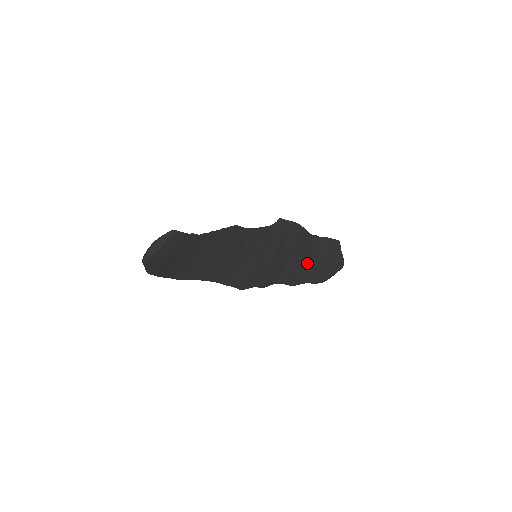
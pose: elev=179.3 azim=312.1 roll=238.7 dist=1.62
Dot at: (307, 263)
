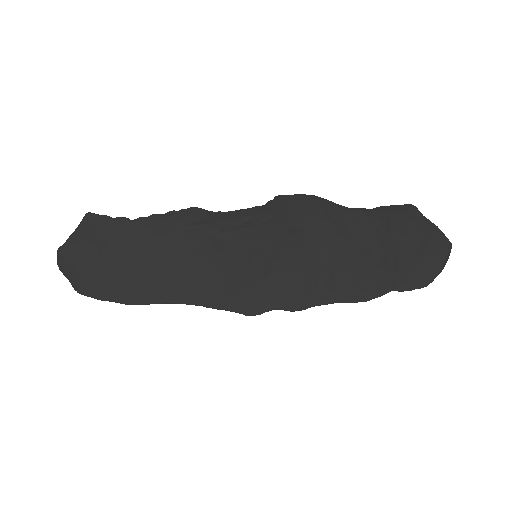
Dot at: (366, 255)
